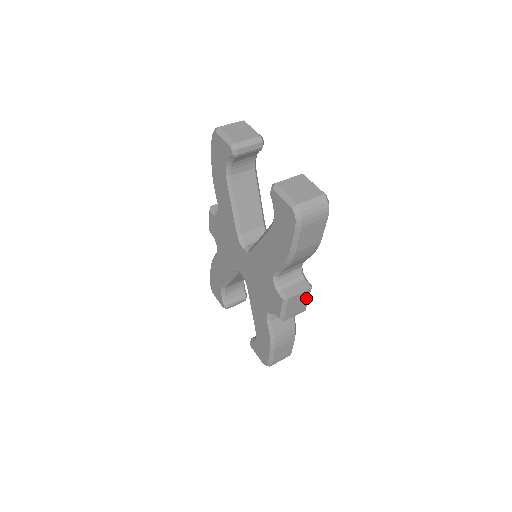
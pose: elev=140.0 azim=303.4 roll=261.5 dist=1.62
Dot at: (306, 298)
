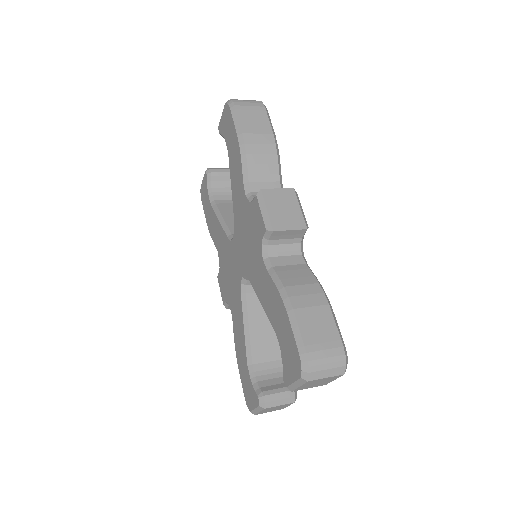
Dot at: (295, 204)
